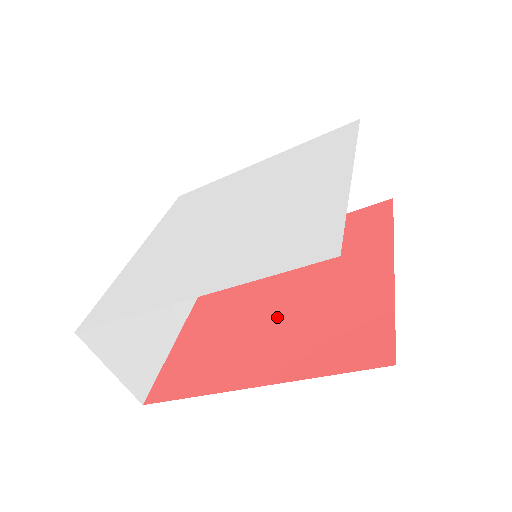
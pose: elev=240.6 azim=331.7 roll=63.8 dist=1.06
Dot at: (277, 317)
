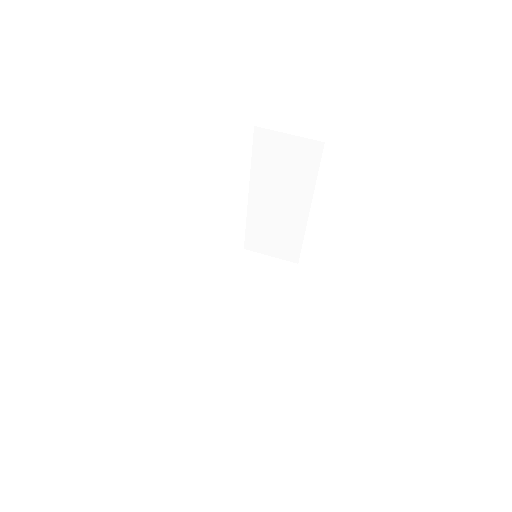
Dot at: occluded
